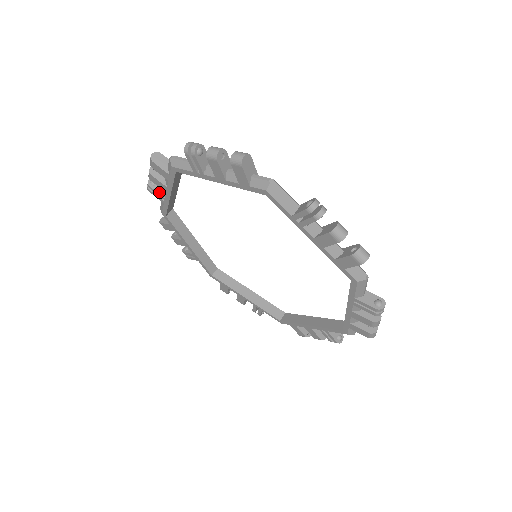
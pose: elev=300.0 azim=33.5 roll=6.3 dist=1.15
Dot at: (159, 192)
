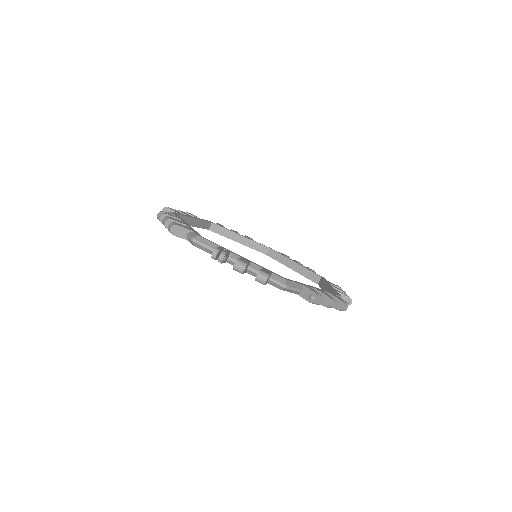
Dot at: occluded
